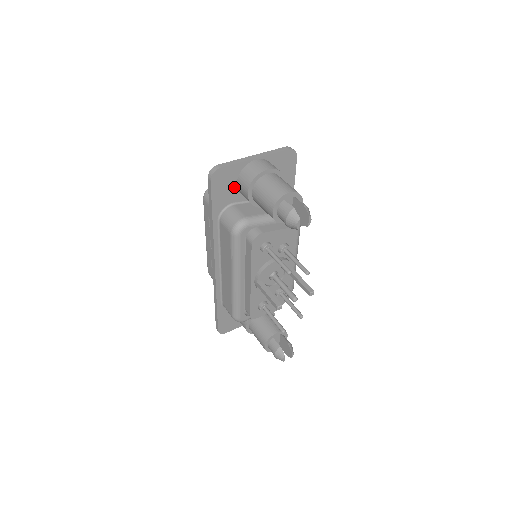
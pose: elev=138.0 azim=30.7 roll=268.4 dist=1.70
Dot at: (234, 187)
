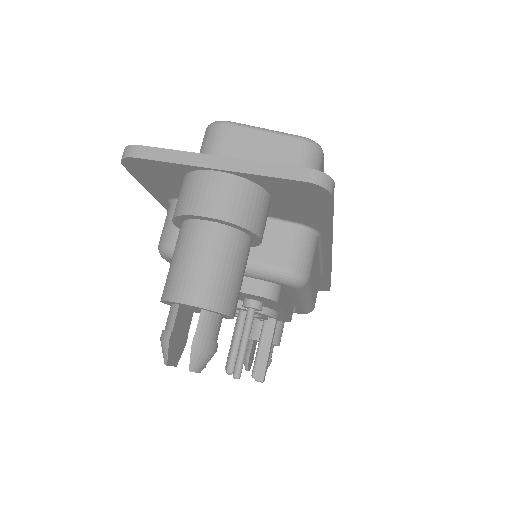
Dot at: occluded
